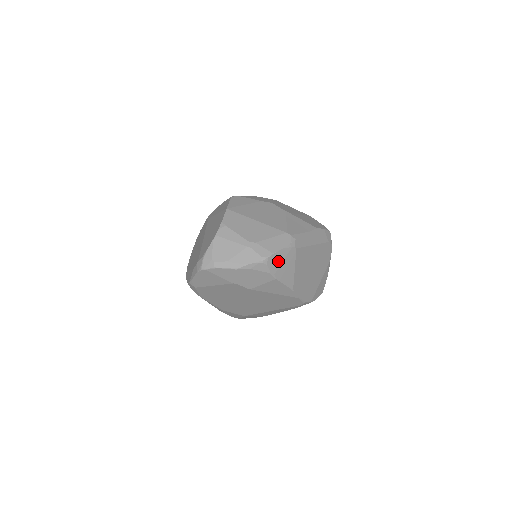
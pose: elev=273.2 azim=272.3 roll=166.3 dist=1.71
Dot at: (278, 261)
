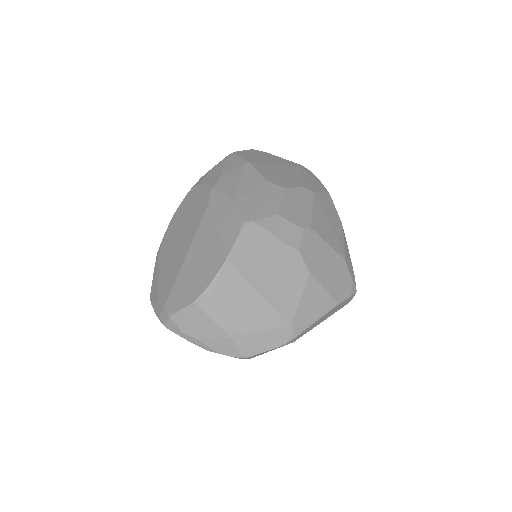
Dot at: (262, 353)
